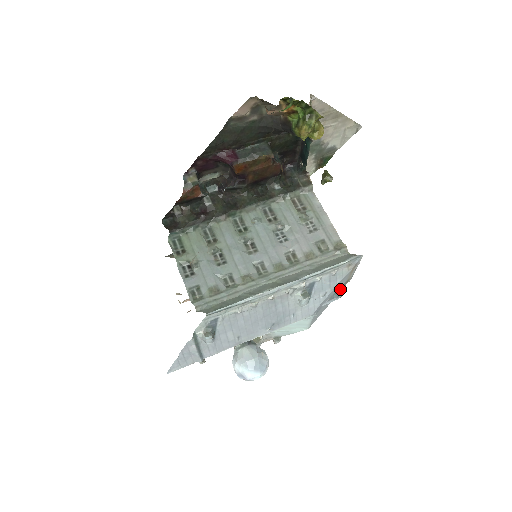
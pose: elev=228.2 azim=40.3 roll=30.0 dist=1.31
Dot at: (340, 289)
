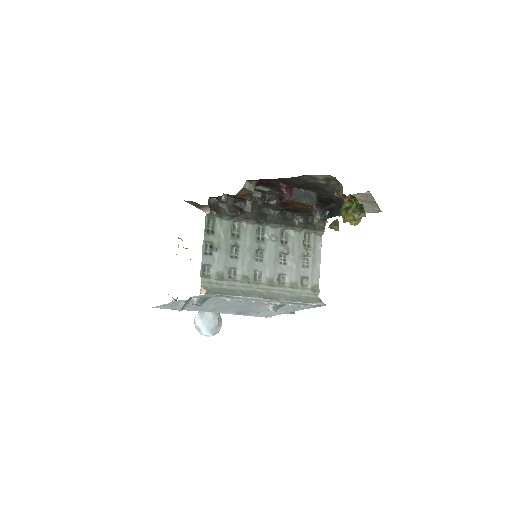
Dot at: occluded
